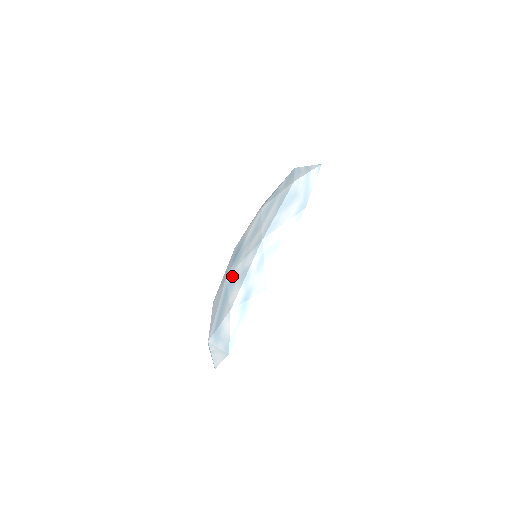
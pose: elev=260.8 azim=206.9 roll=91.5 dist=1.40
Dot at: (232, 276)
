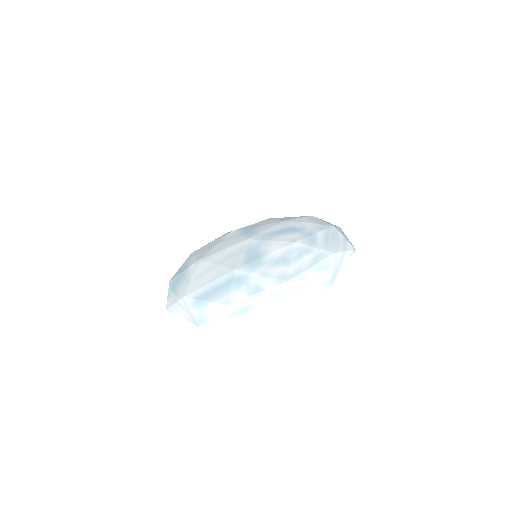
Dot at: (242, 276)
